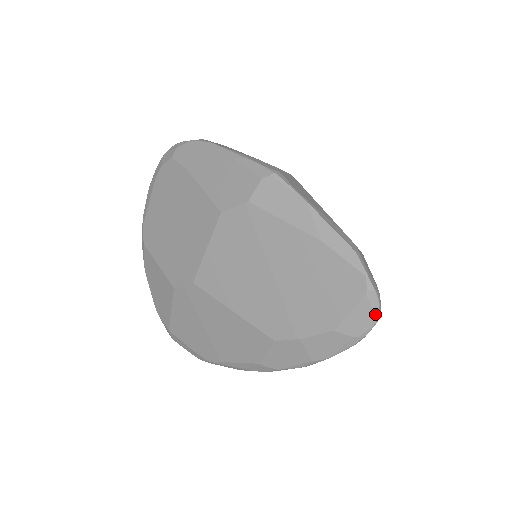
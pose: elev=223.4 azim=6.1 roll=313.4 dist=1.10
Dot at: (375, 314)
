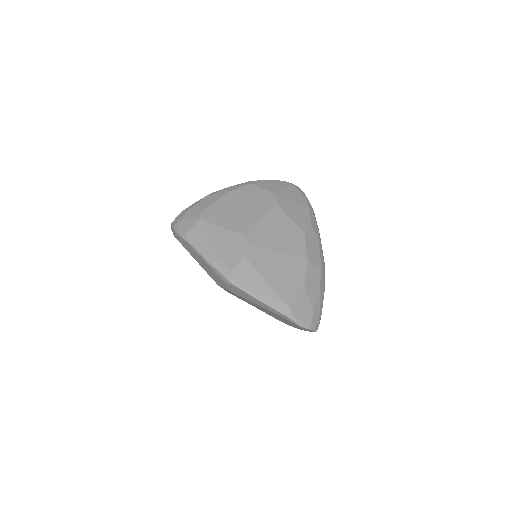
Dot at: (313, 331)
